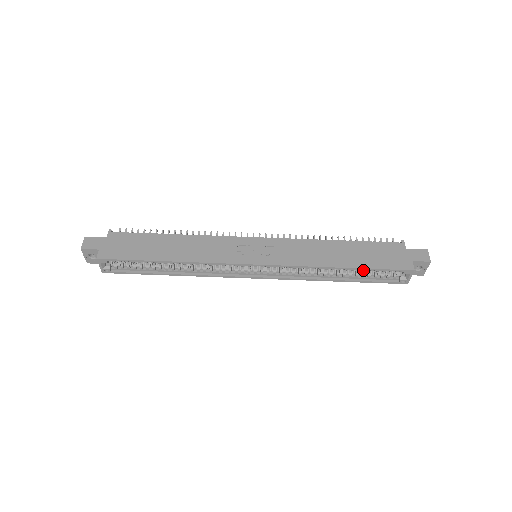
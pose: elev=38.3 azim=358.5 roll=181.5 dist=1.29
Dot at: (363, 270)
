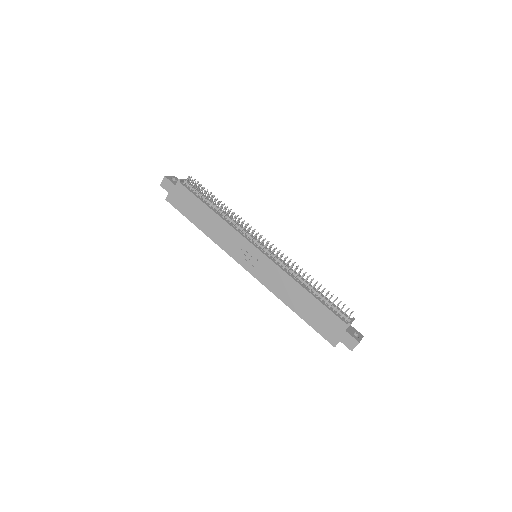
Dot at: occluded
